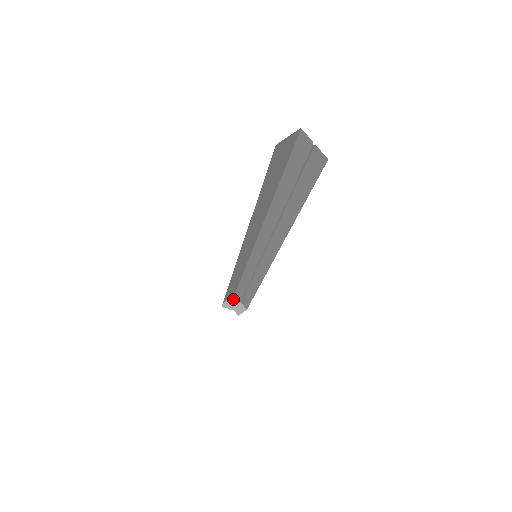
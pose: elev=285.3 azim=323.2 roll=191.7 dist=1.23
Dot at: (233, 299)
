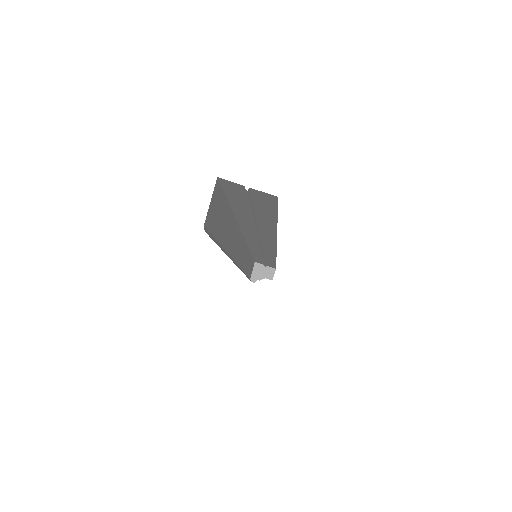
Dot at: (257, 268)
